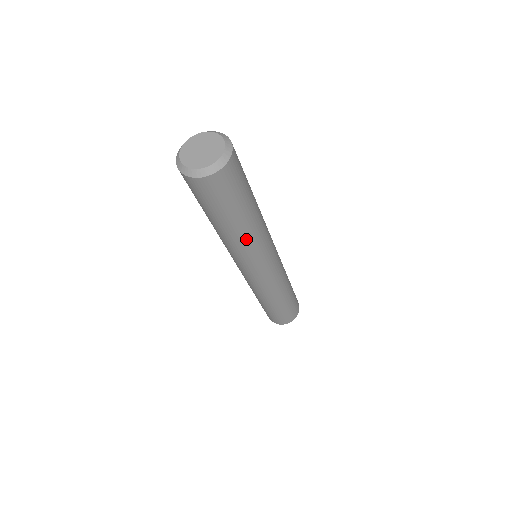
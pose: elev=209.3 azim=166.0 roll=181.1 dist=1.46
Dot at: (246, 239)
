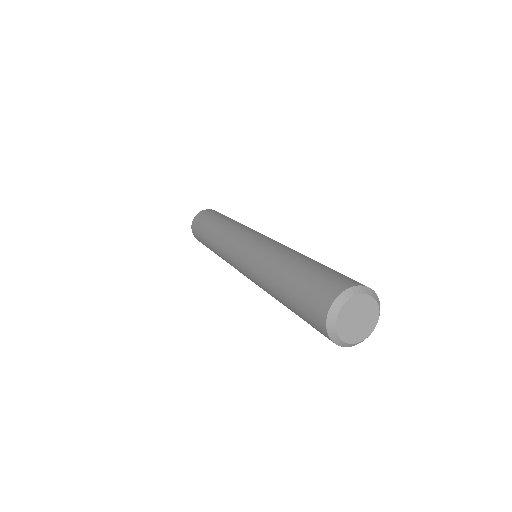
Dot at: occluded
